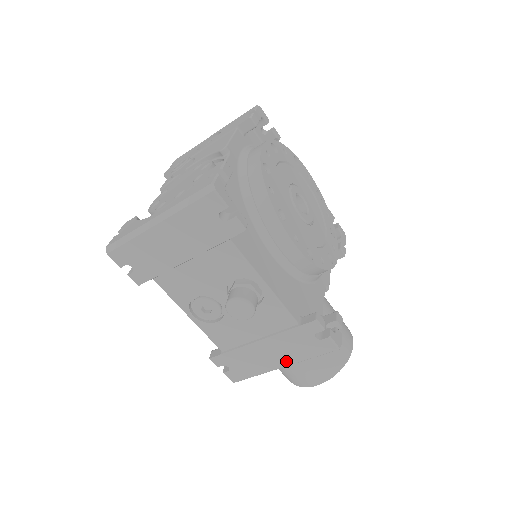
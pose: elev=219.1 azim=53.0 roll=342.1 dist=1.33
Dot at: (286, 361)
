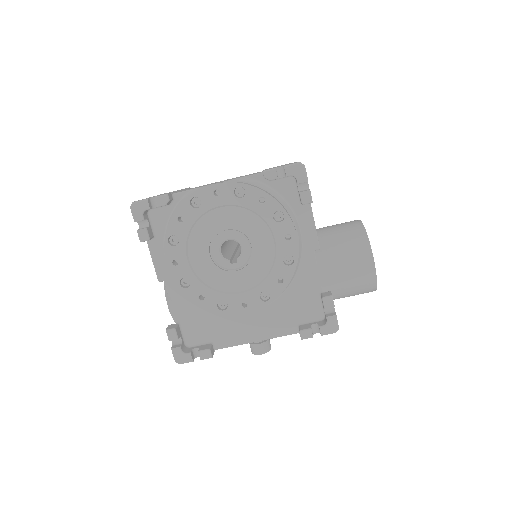
Dot at: occluded
